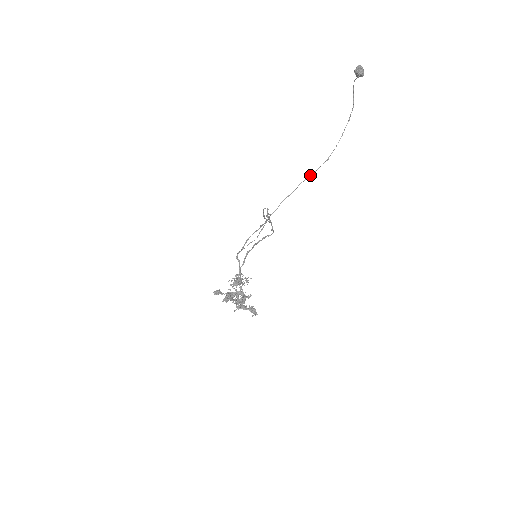
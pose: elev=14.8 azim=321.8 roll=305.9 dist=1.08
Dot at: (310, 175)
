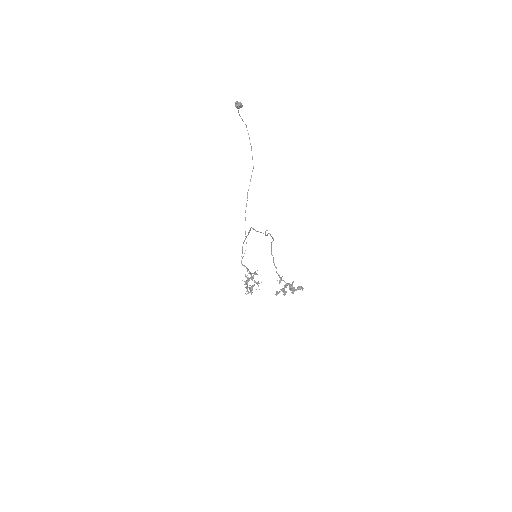
Dot at: occluded
